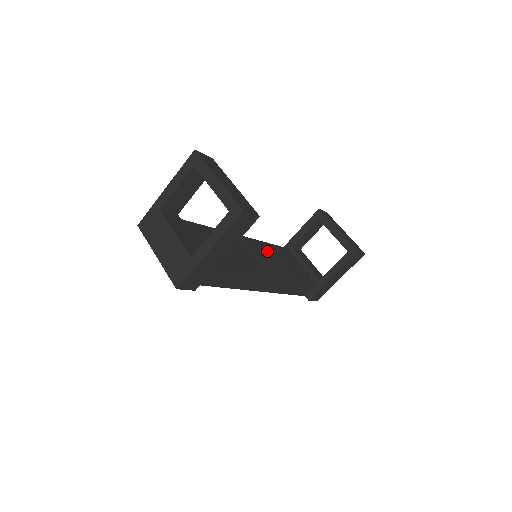
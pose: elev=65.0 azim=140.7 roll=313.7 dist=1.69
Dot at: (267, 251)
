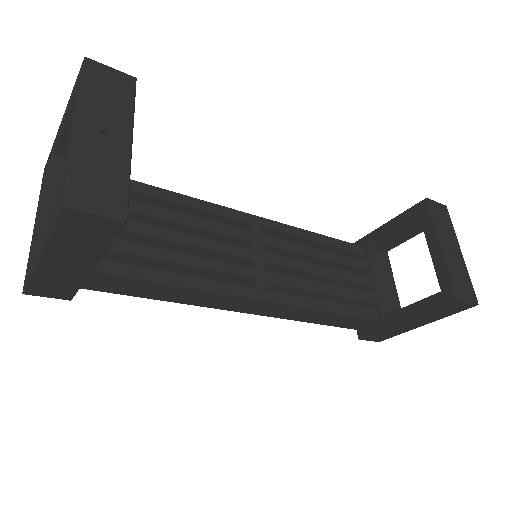
Dot at: (296, 248)
